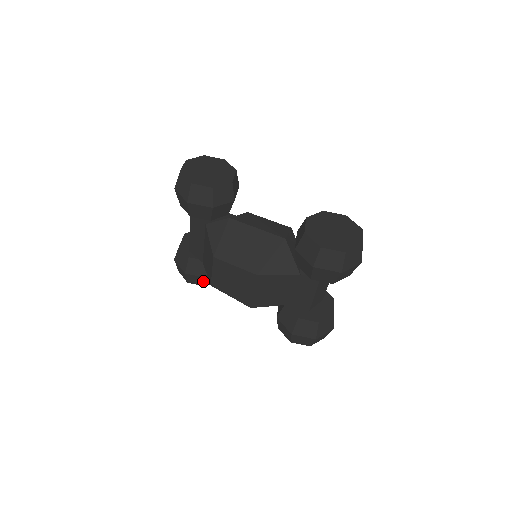
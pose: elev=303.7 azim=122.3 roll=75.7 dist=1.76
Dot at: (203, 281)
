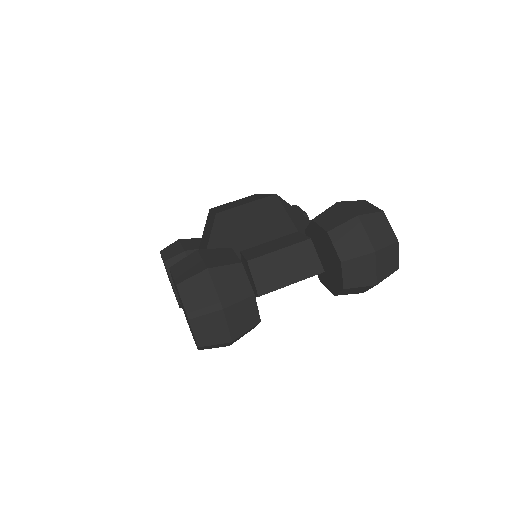
Dot at: (174, 254)
